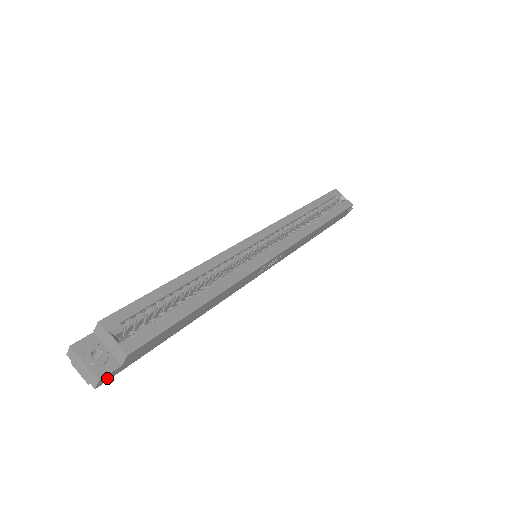
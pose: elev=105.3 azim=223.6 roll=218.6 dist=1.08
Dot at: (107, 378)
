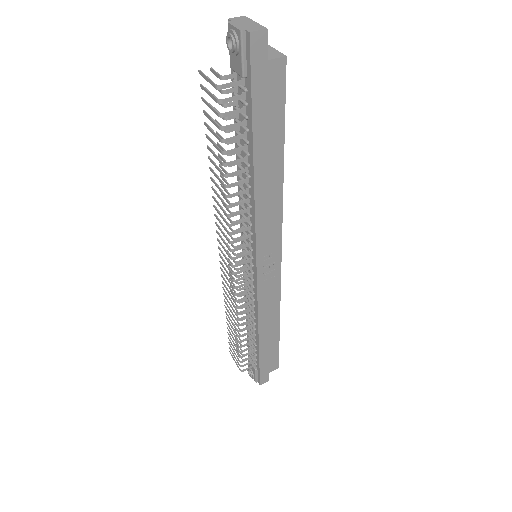
Dot at: (257, 46)
